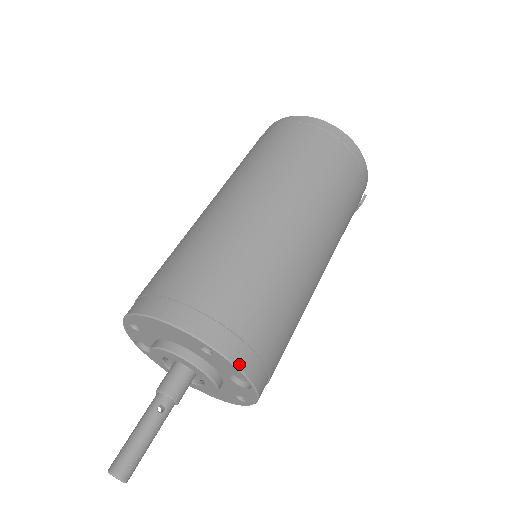
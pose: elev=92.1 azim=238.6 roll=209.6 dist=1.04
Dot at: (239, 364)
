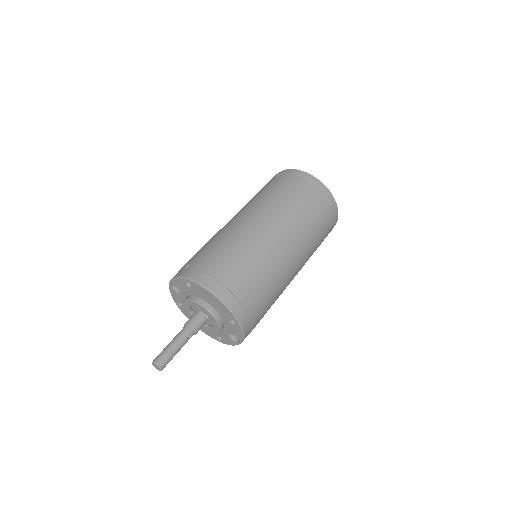
Dot at: (245, 334)
